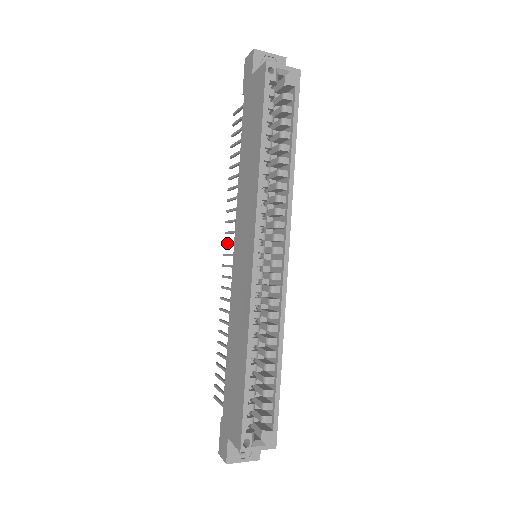
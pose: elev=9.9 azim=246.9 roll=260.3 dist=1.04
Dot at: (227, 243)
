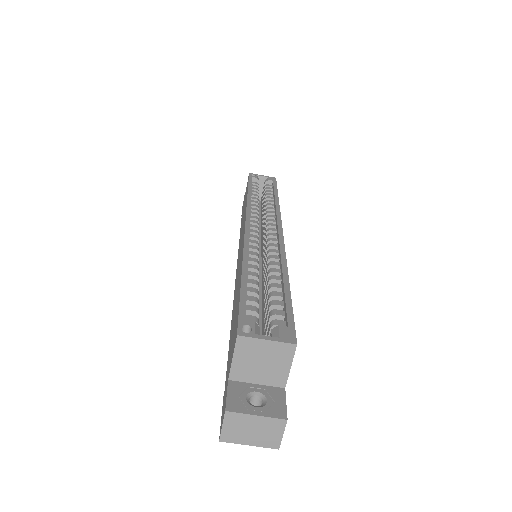
Dot at: occluded
